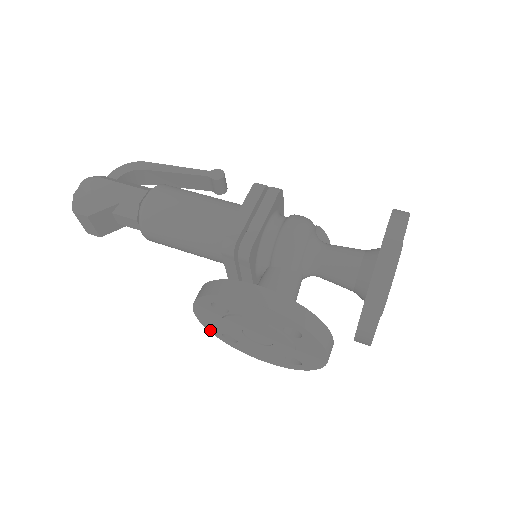
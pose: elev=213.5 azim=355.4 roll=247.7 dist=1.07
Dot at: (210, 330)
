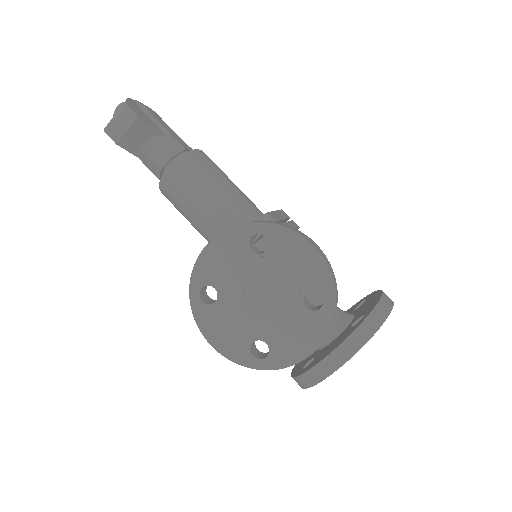
Dot at: (194, 275)
